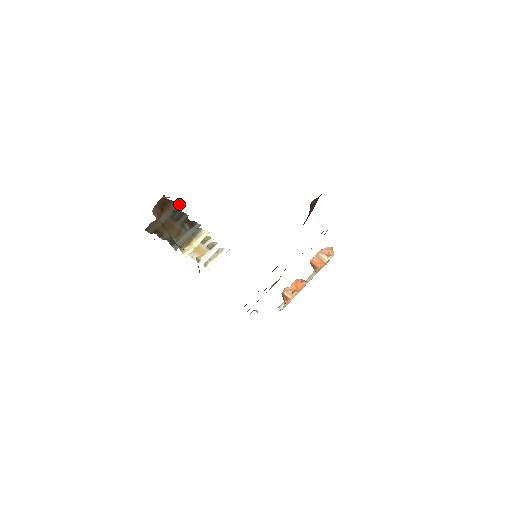
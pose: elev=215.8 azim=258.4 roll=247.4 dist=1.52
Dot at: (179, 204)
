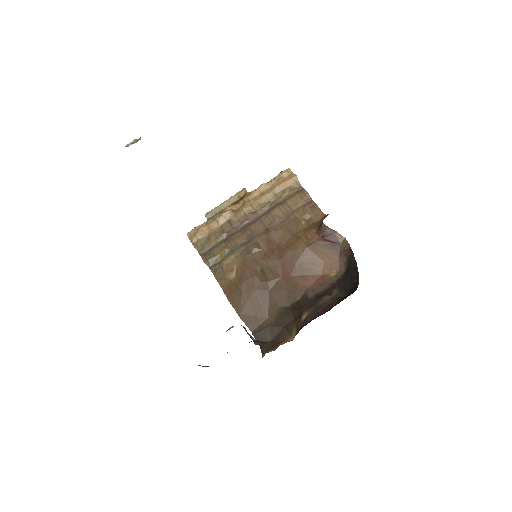
Dot at: occluded
